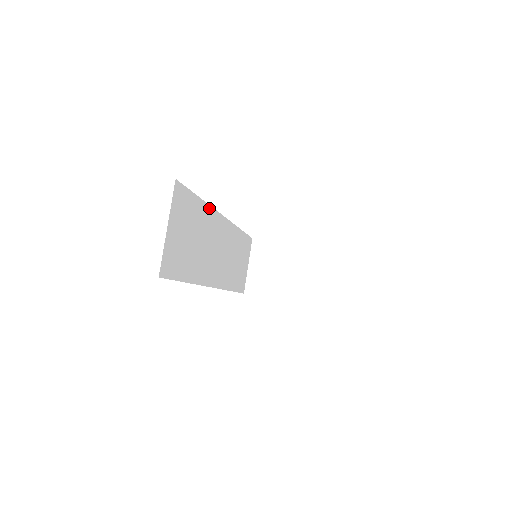
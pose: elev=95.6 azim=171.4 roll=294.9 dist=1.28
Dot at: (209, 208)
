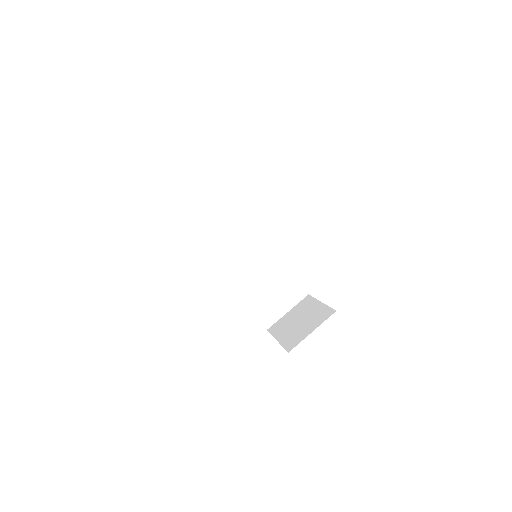
Dot at: (246, 195)
